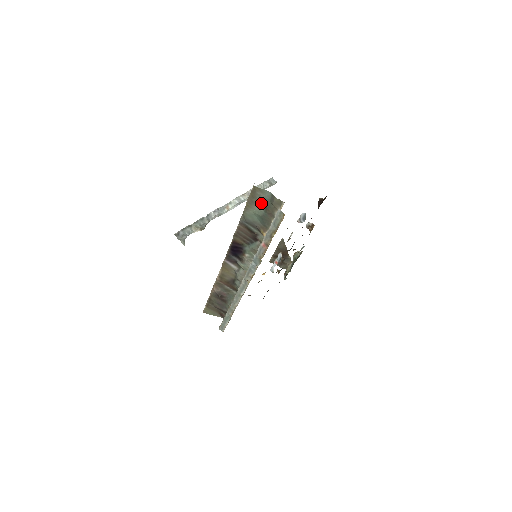
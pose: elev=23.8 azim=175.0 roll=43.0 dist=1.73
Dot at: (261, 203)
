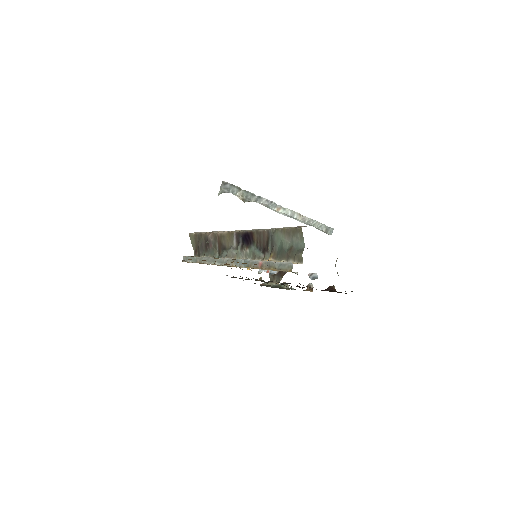
Dot at: (292, 242)
